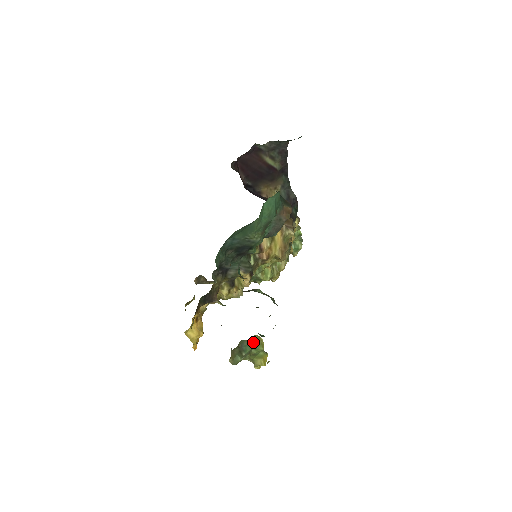
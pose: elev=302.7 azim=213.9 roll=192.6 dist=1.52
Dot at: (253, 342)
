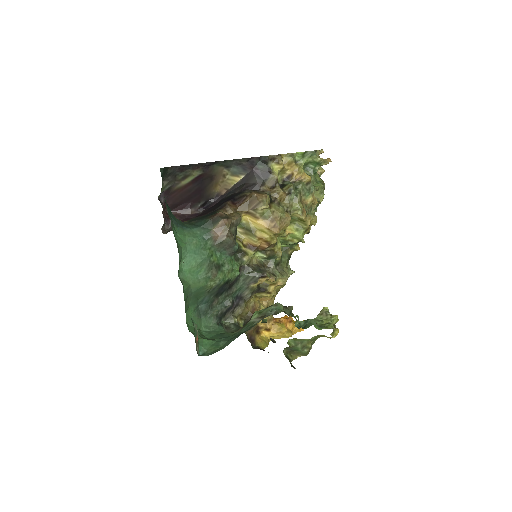
Dot at: (293, 344)
